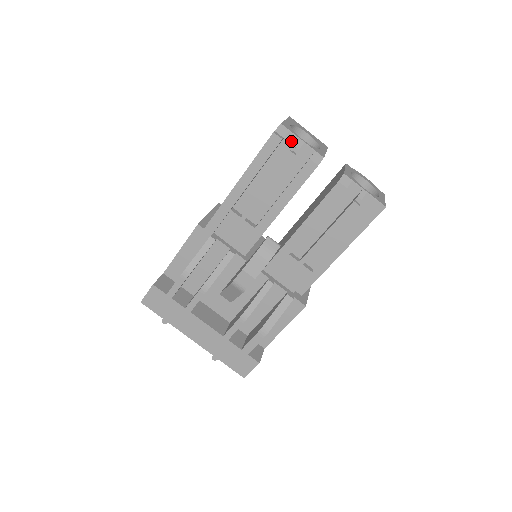
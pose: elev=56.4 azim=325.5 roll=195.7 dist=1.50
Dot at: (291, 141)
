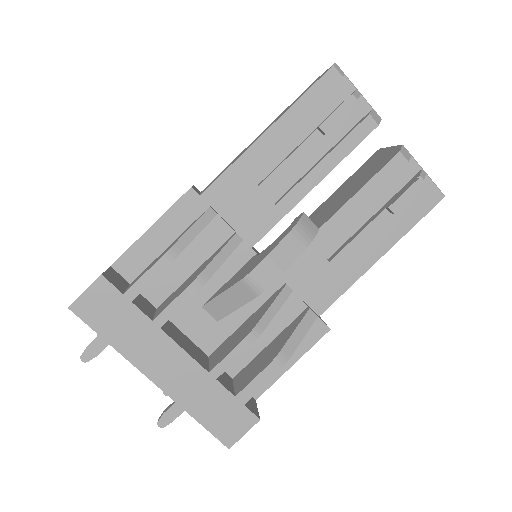
Dot at: (345, 89)
